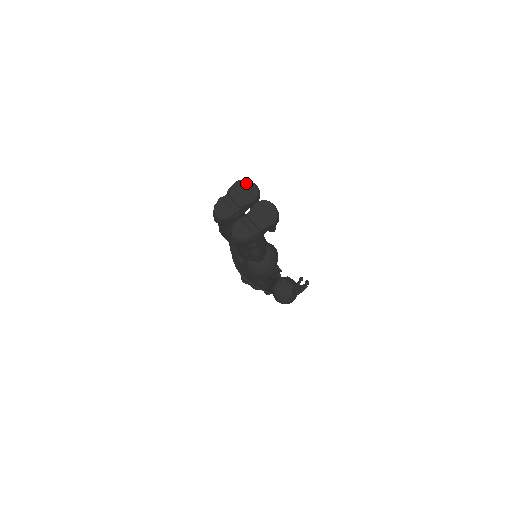
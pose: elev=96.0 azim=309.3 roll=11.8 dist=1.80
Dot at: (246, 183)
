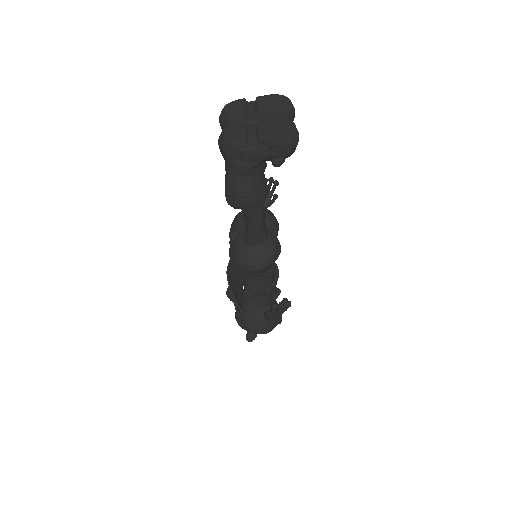
Dot at: (284, 99)
